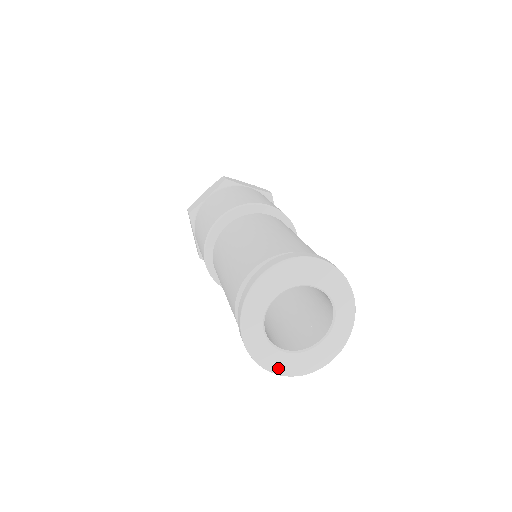
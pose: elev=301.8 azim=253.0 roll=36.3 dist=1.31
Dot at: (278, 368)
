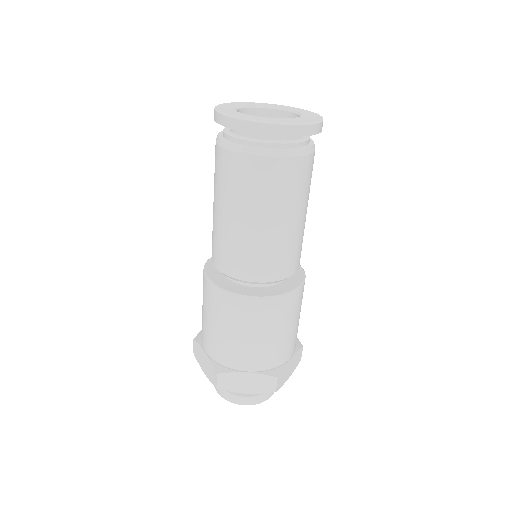
Dot at: (267, 121)
